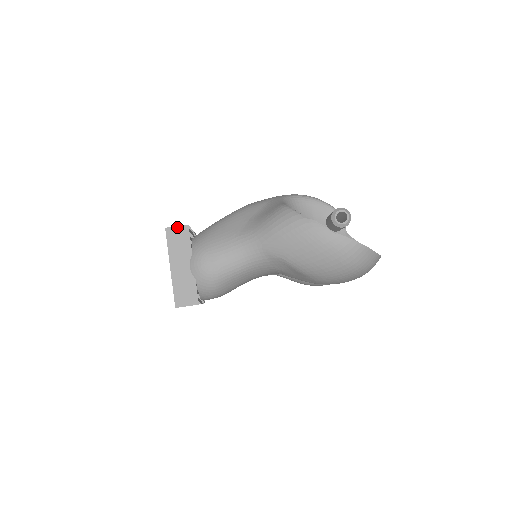
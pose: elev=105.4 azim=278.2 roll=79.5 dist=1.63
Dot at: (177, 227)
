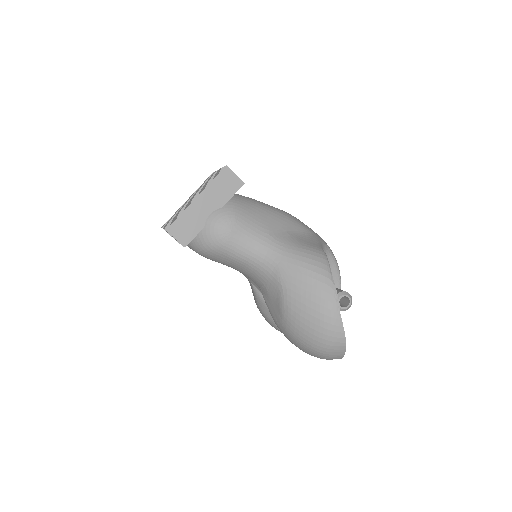
Dot at: (235, 175)
